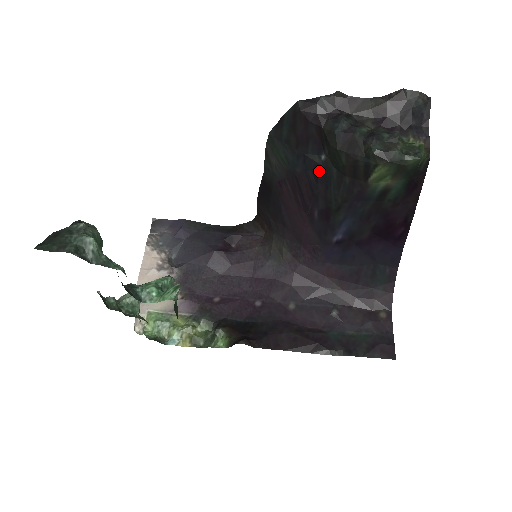
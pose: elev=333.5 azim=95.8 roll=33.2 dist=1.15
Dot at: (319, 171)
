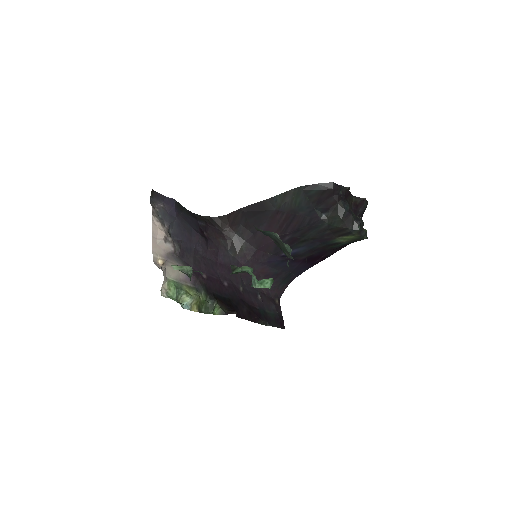
Dot at: (315, 220)
